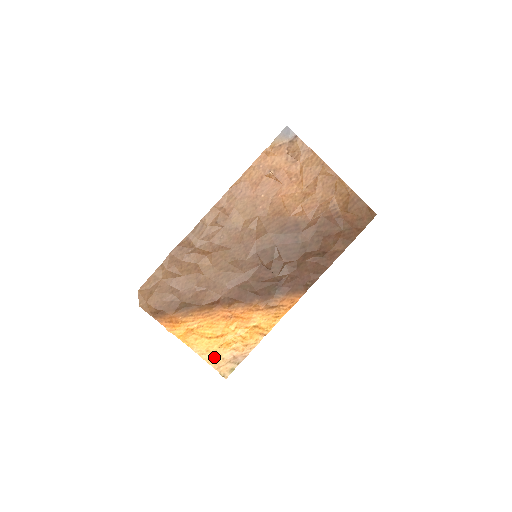
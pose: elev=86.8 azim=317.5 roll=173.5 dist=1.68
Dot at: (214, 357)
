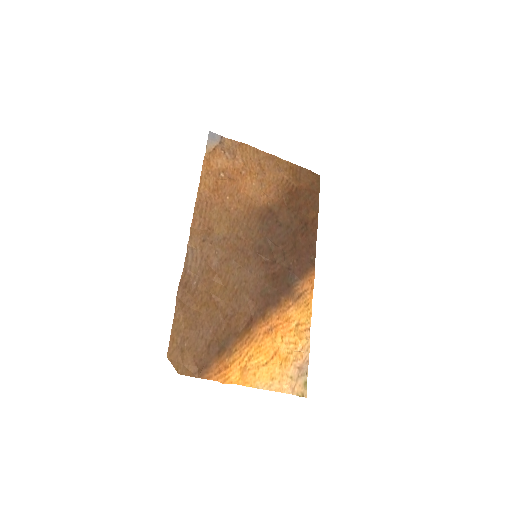
Dot at: (282, 382)
